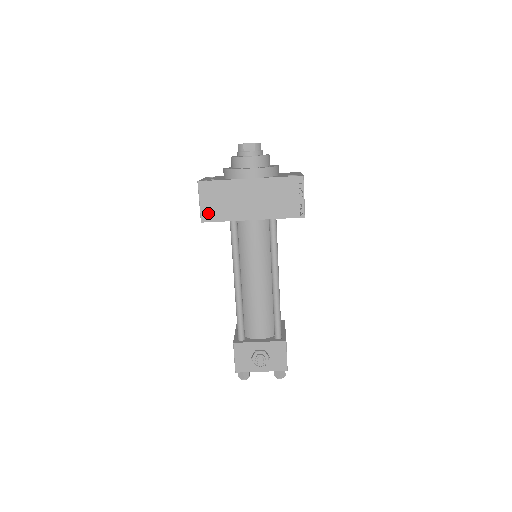
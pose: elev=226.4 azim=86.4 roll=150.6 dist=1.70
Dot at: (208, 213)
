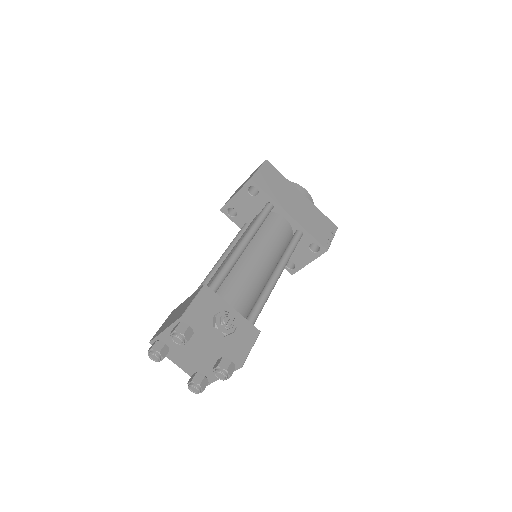
Dot at: (260, 179)
